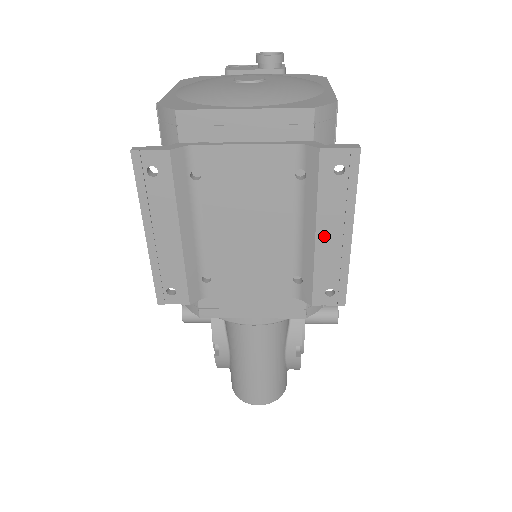
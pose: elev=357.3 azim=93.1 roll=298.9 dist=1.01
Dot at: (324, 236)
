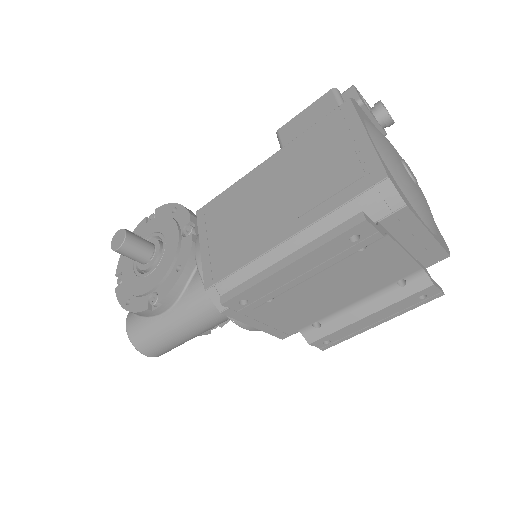
Dot at: (370, 319)
